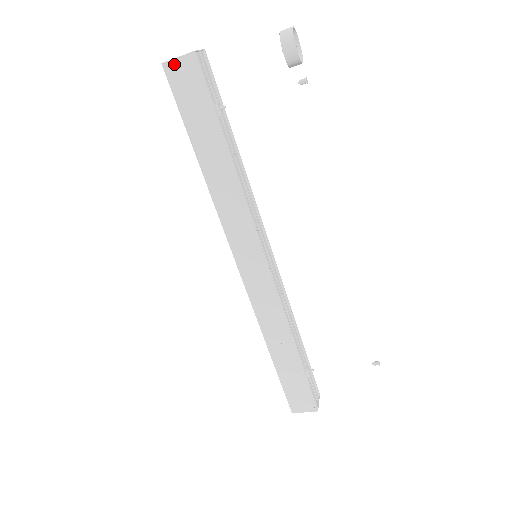
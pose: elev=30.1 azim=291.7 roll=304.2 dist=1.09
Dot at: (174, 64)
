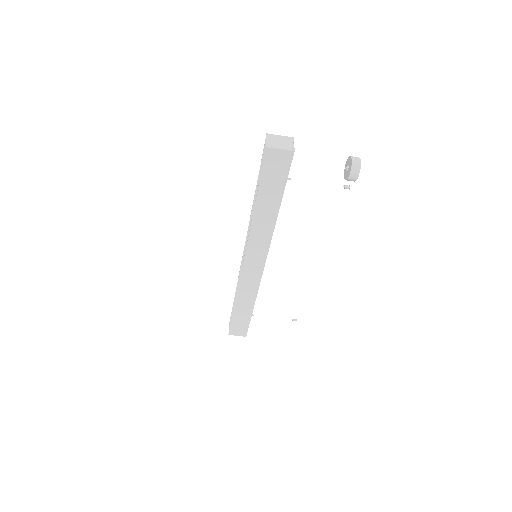
Dot at: (275, 151)
